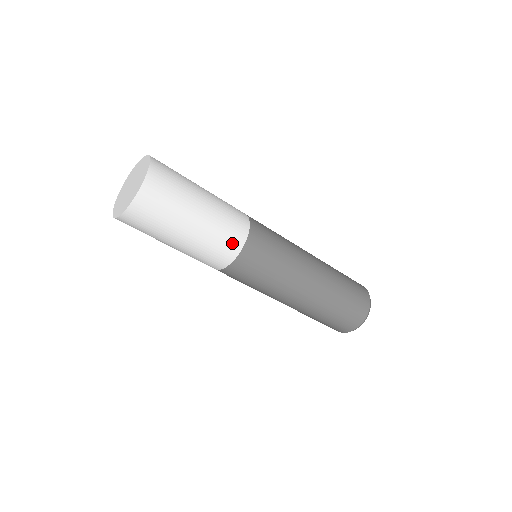
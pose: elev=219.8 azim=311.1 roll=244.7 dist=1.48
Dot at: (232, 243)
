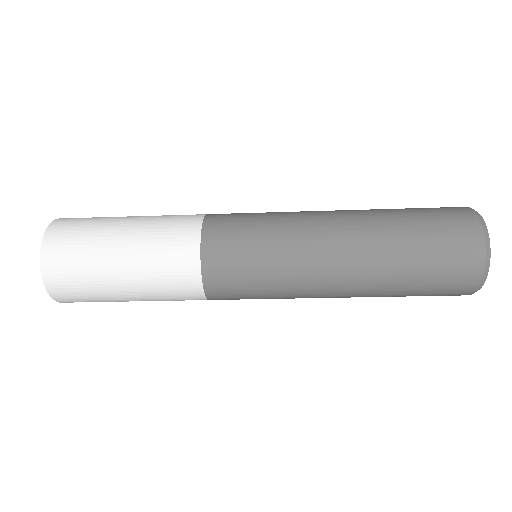
Dot at: (187, 292)
